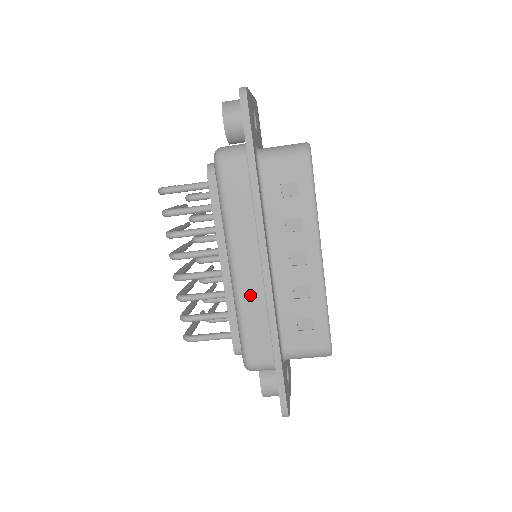
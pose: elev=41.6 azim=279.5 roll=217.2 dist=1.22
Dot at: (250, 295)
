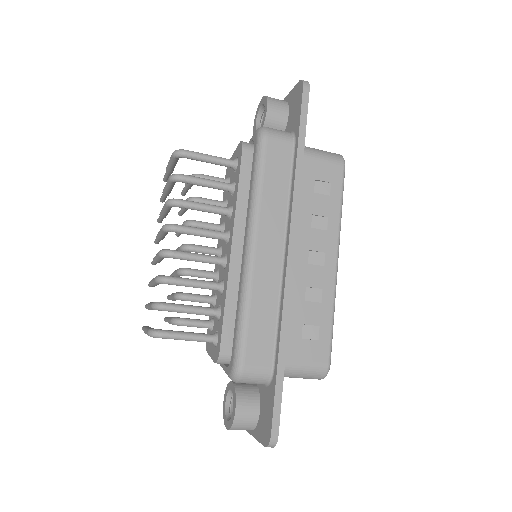
Dot at: (264, 282)
